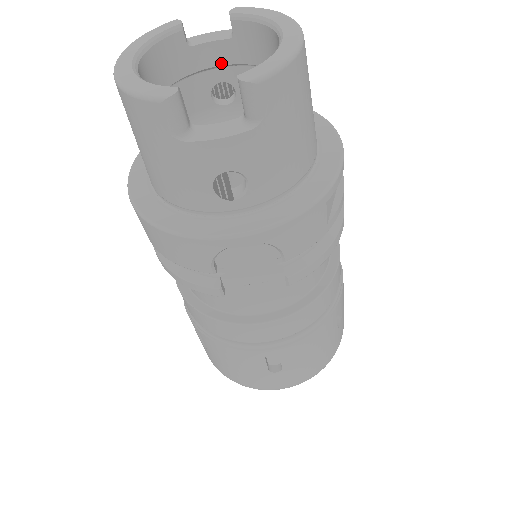
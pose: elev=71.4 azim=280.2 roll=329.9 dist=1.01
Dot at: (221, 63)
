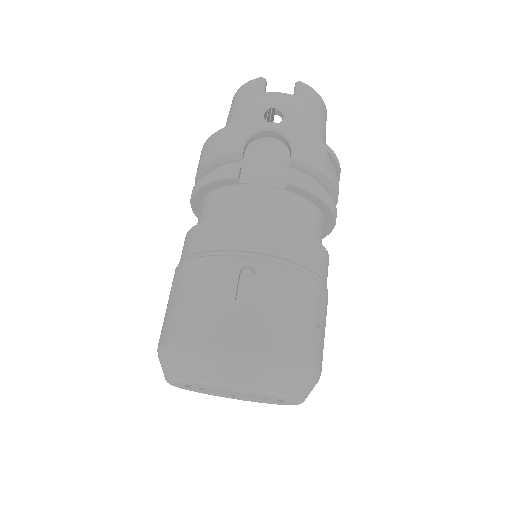
Dot at: occluded
